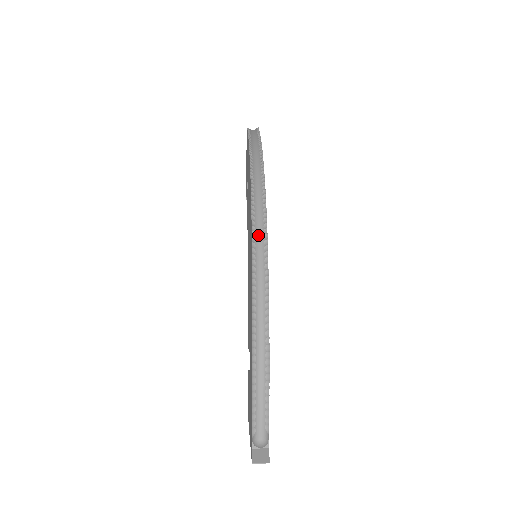
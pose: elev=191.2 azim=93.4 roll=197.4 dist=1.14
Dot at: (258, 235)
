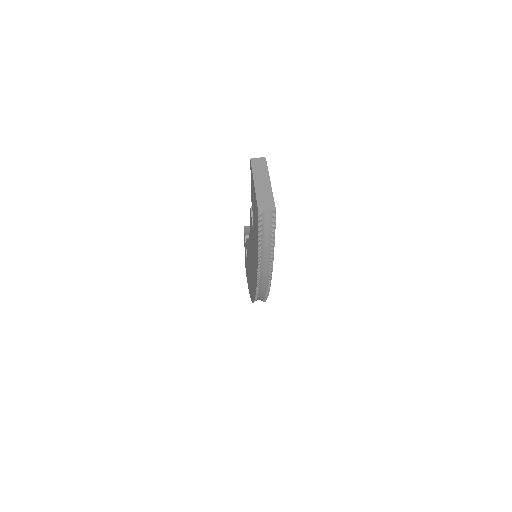
Dot at: occluded
